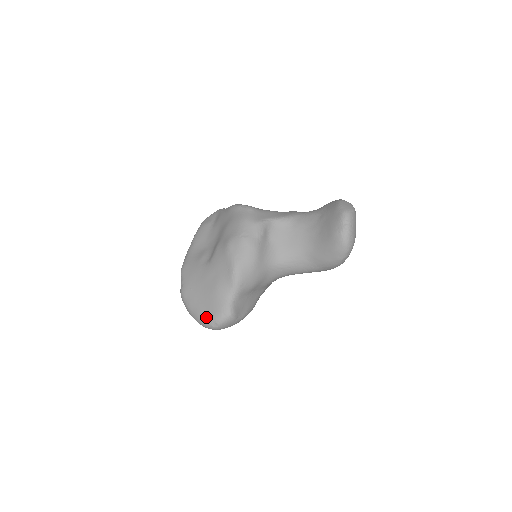
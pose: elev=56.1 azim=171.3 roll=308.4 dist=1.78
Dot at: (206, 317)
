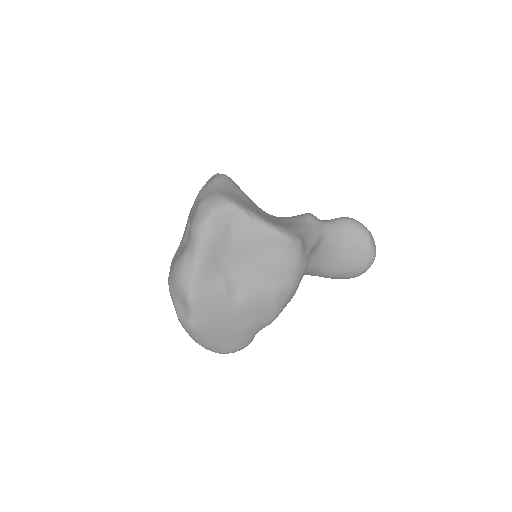
Dot at: (225, 350)
